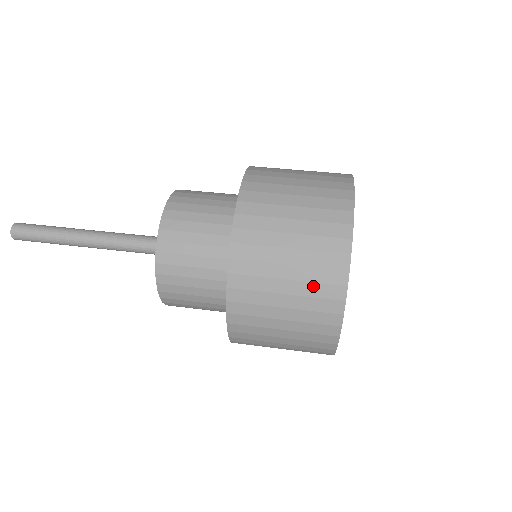
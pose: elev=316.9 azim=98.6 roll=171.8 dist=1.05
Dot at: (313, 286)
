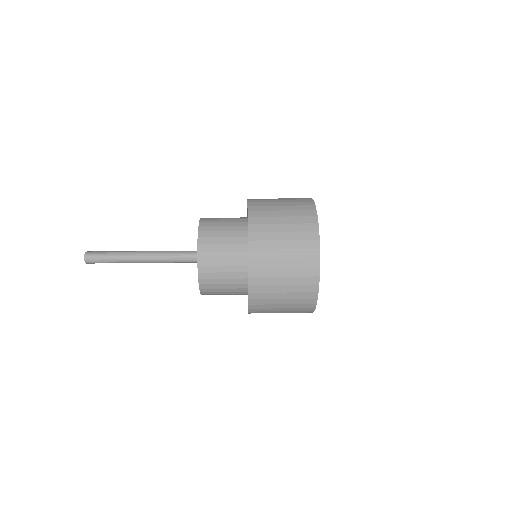
Dot at: (299, 234)
